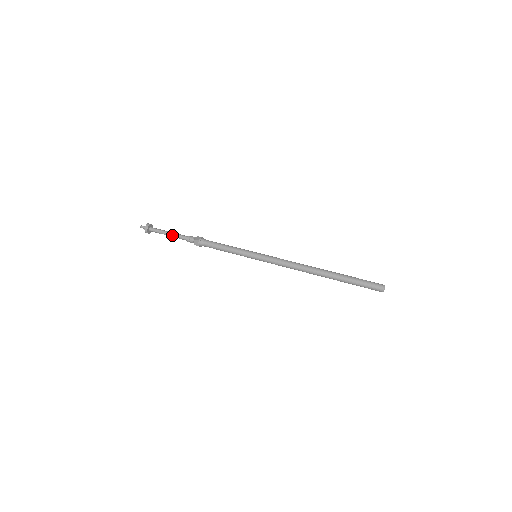
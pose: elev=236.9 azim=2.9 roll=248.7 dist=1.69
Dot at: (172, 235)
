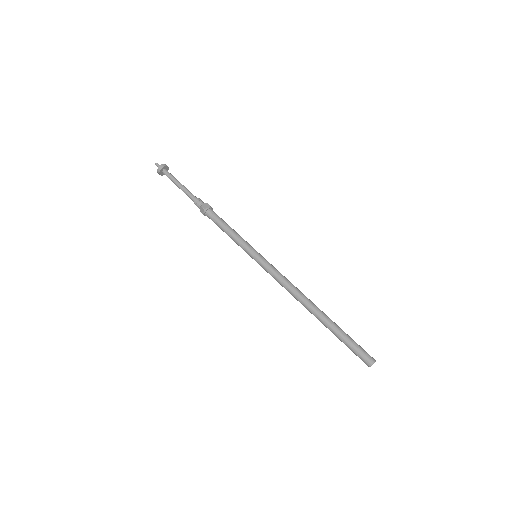
Dot at: (182, 189)
